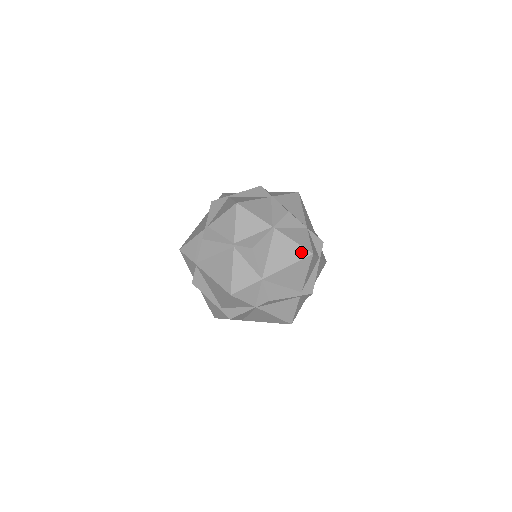
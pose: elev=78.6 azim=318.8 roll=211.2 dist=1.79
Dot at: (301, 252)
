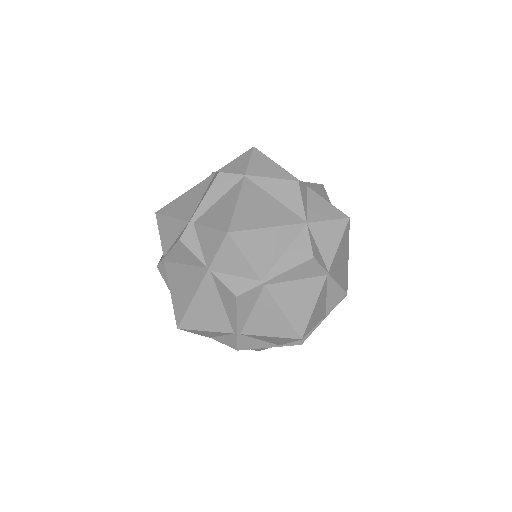
Dot at: occluded
